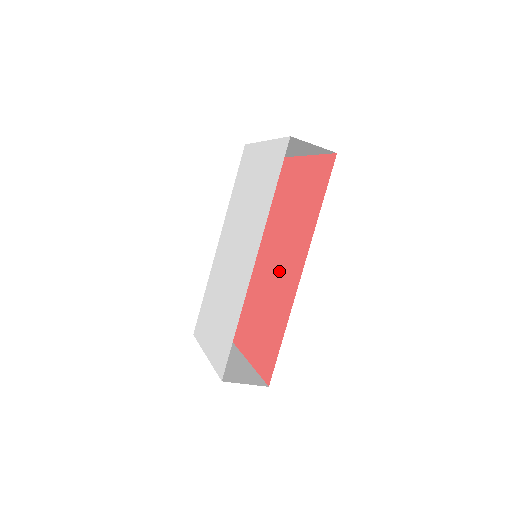
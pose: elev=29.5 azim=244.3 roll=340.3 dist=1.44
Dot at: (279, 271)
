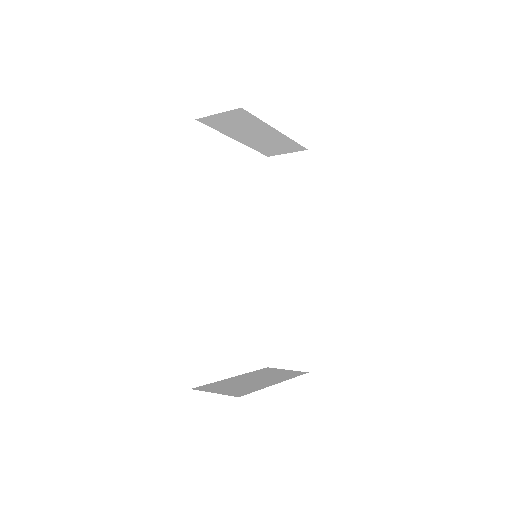
Dot at: occluded
